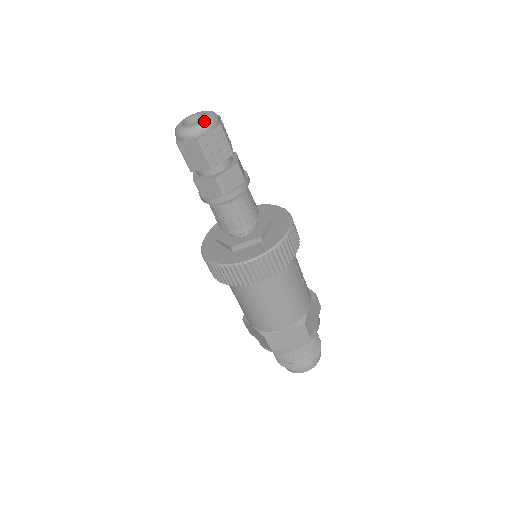
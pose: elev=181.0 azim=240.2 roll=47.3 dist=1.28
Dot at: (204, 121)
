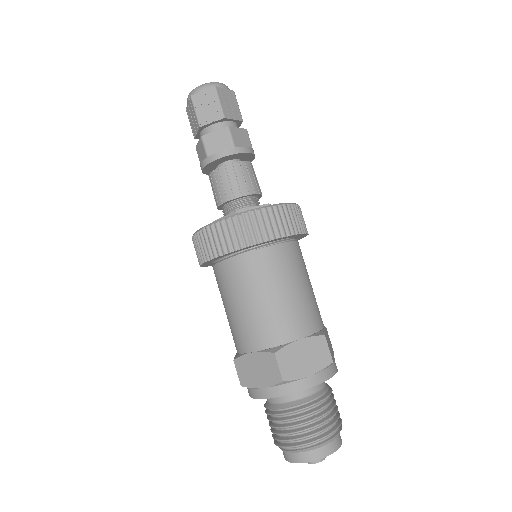
Dot at: (220, 83)
